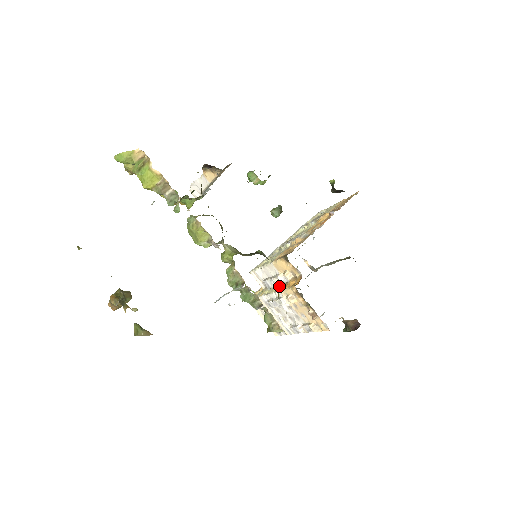
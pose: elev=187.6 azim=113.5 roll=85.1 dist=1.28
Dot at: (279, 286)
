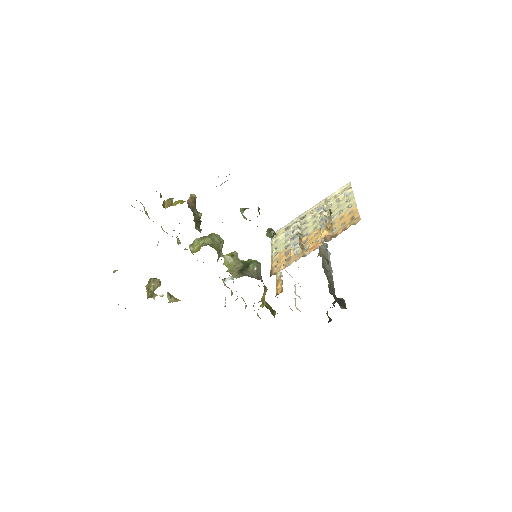
Dot at: (263, 294)
